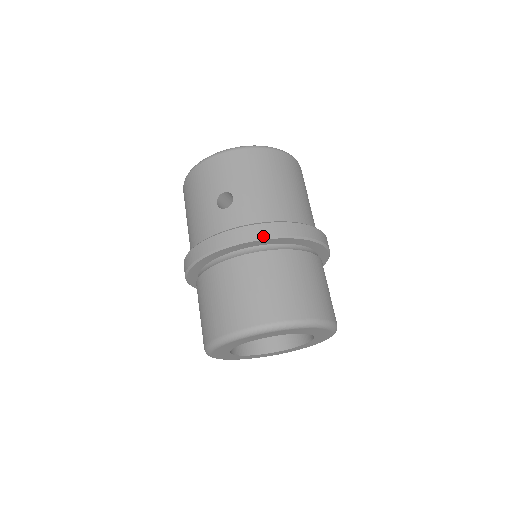
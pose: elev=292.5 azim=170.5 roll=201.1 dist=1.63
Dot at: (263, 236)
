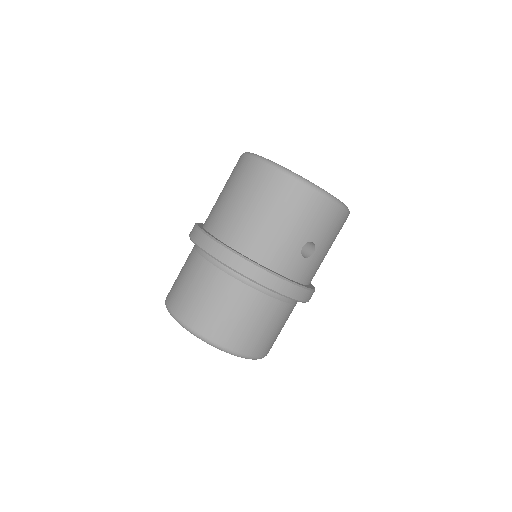
Dot at: (305, 301)
